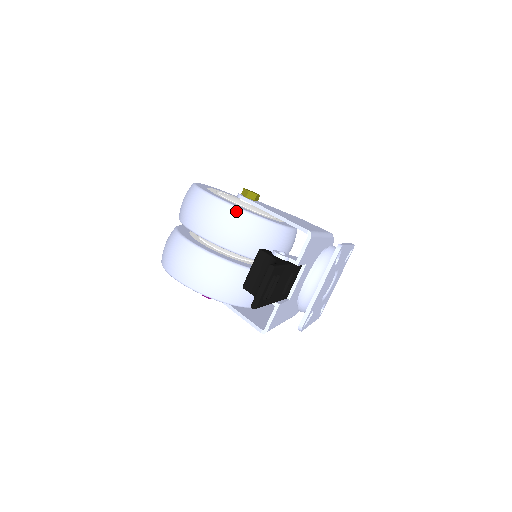
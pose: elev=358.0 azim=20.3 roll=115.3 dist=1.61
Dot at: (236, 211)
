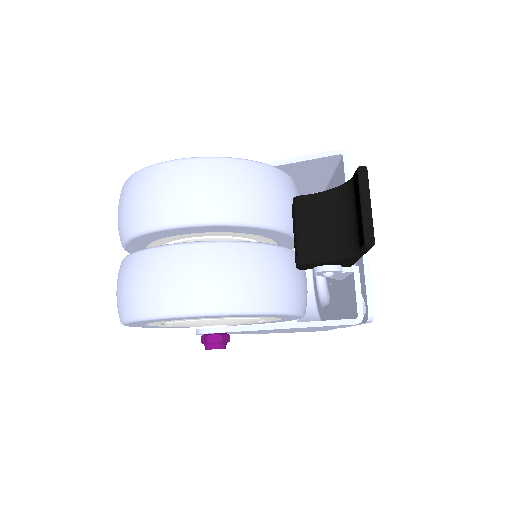
Dot at: (231, 162)
